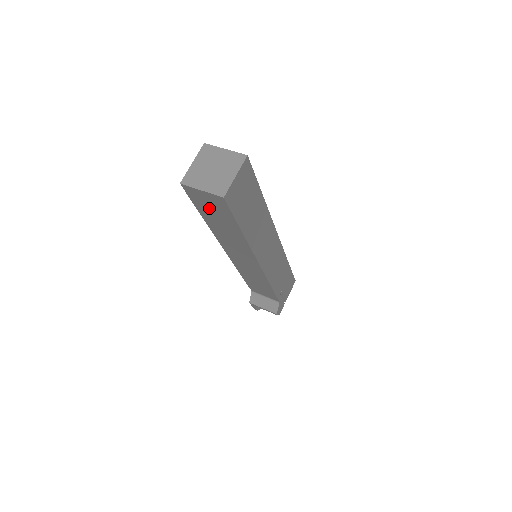
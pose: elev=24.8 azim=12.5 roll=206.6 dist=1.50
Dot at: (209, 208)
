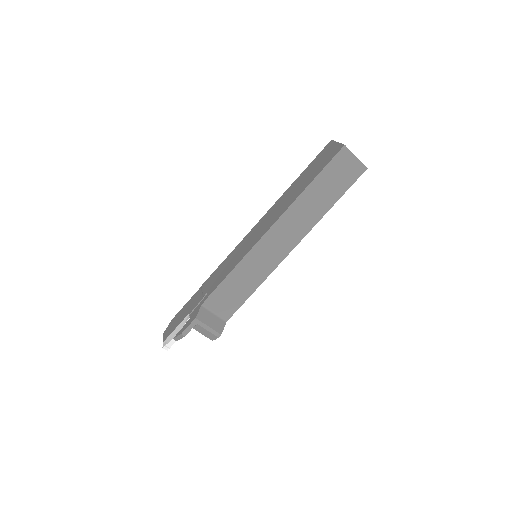
Dot at: (336, 174)
